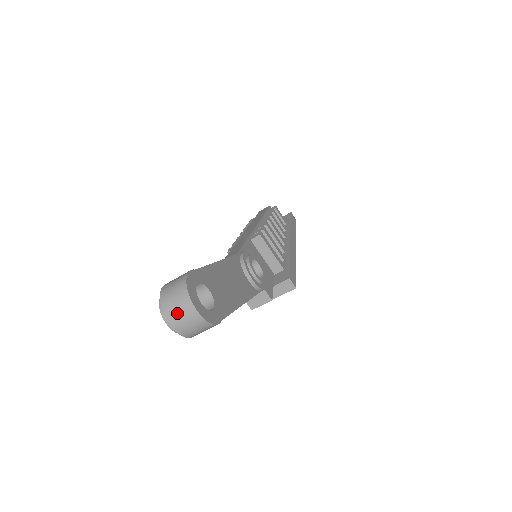
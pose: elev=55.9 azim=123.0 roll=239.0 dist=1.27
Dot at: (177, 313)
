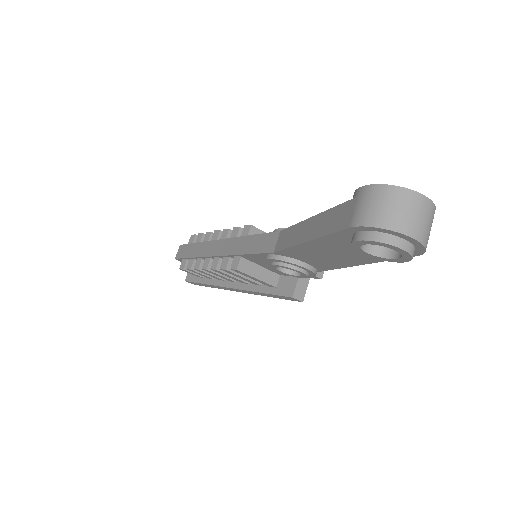
Dot at: (414, 219)
